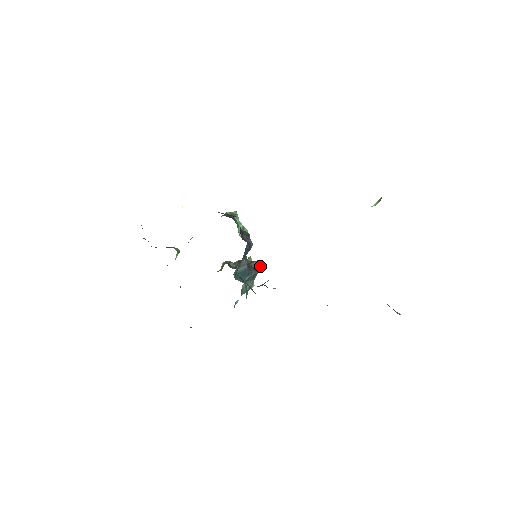
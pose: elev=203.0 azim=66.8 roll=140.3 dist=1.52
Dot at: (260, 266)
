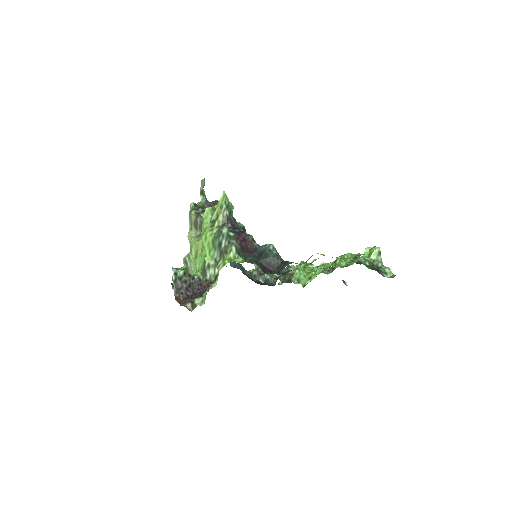
Dot at: occluded
